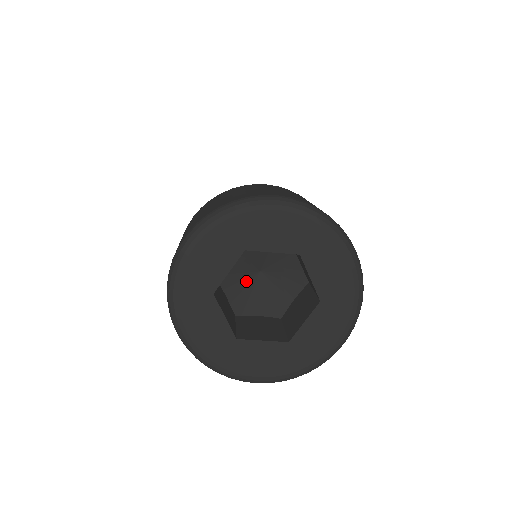
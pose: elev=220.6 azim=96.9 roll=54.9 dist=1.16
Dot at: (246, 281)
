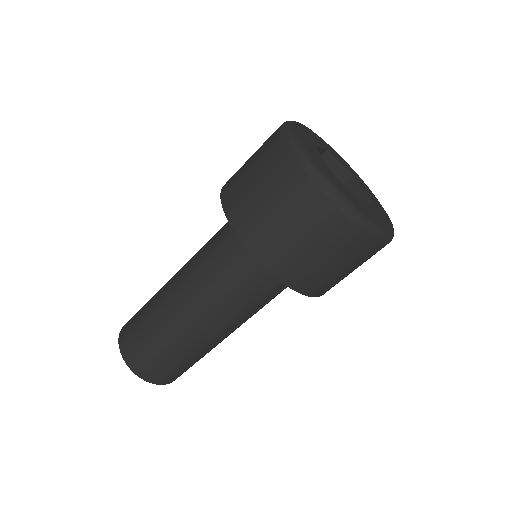
Dot at: occluded
